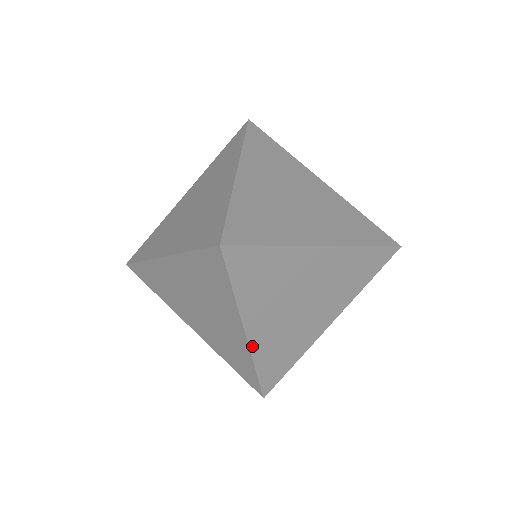
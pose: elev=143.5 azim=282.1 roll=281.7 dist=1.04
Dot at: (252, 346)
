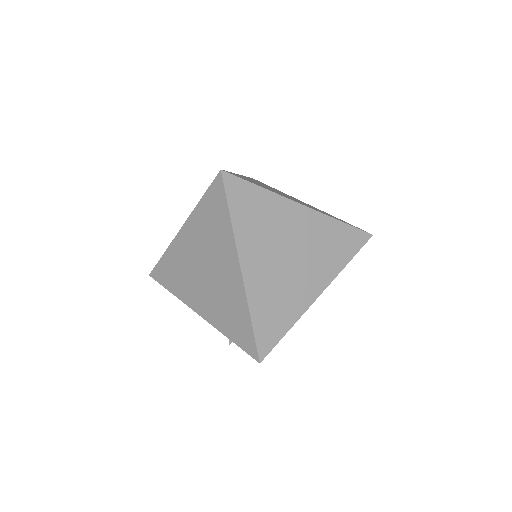
Dot at: (247, 285)
